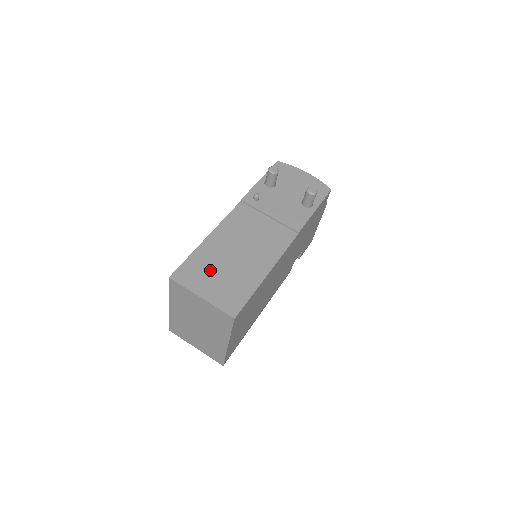
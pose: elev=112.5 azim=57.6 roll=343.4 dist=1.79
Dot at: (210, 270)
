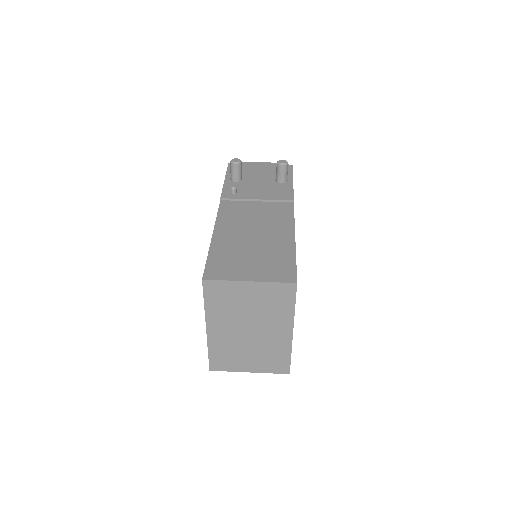
Dot at: (238, 257)
